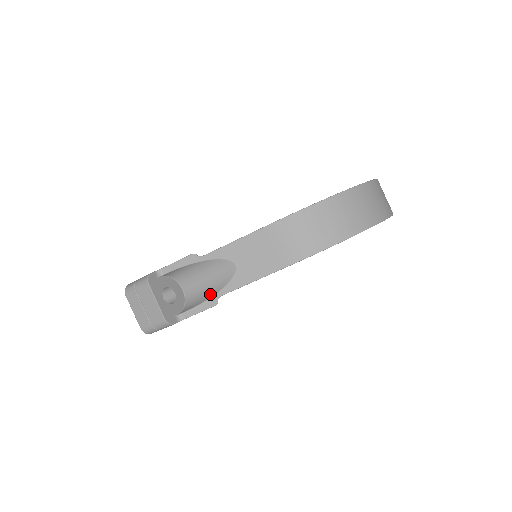
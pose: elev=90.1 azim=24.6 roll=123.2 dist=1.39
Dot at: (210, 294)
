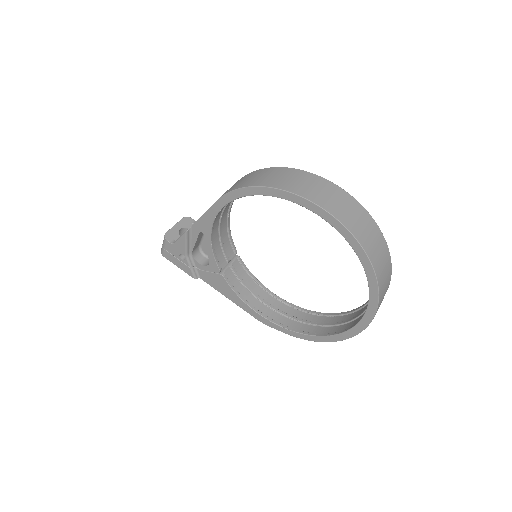
Dot at: occluded
